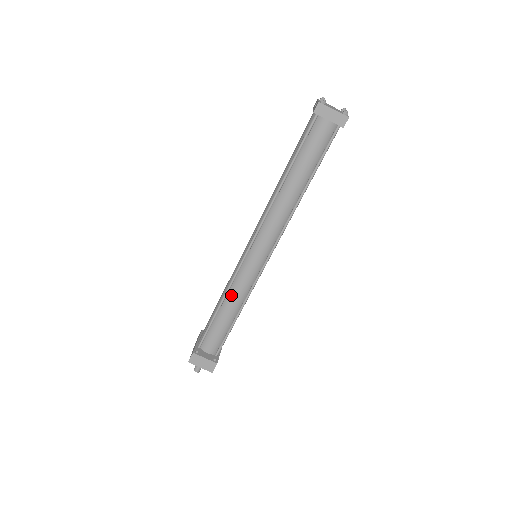
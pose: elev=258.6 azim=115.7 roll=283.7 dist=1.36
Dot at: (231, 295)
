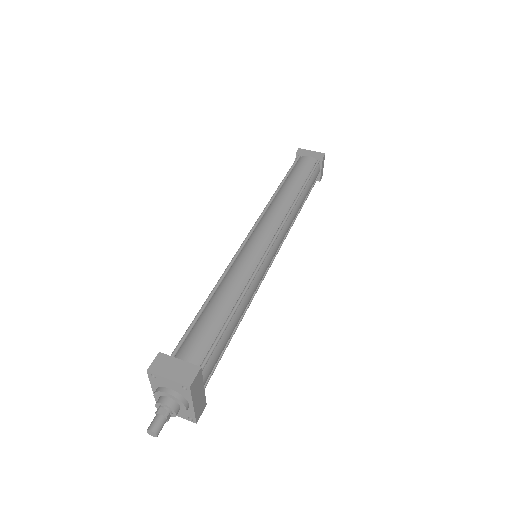
Dot at: (226, 281)
